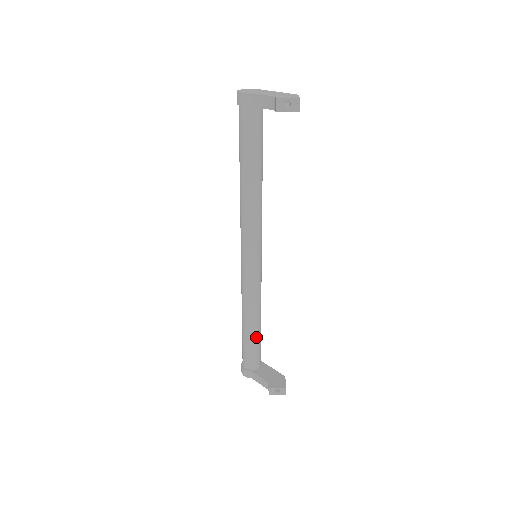
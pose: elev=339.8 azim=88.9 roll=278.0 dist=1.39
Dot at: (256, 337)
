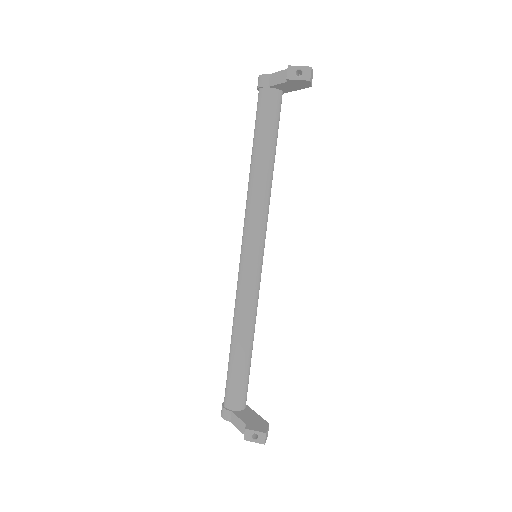
Dot at: (243, 362)
